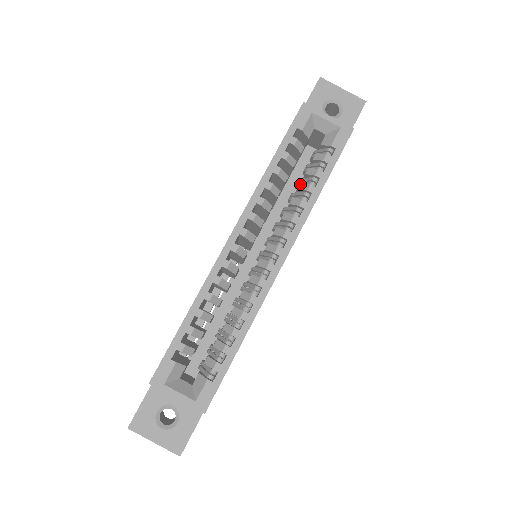
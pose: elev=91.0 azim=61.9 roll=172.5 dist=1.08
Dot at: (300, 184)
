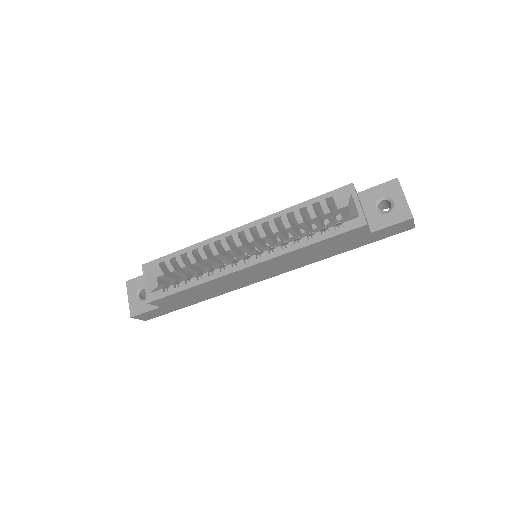
Dot at: (305, 232)
